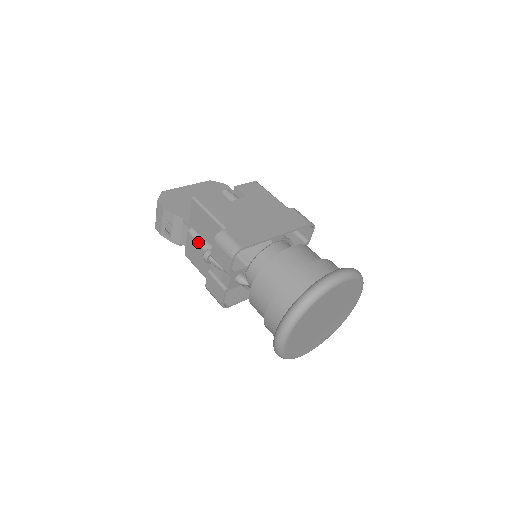
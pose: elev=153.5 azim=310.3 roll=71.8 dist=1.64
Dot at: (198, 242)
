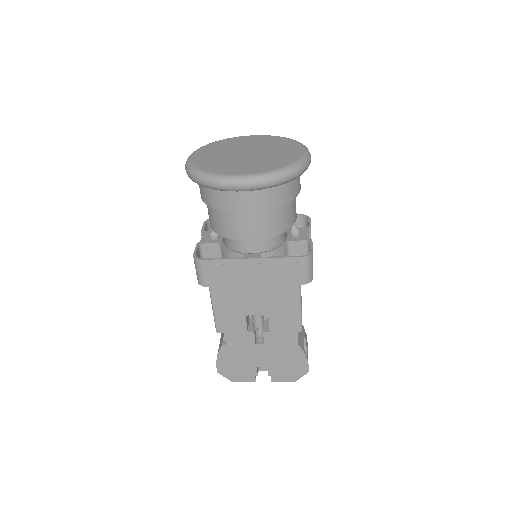
Dot at: occluded
